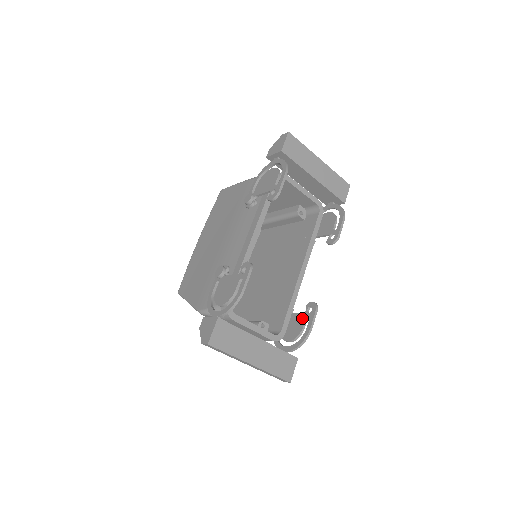
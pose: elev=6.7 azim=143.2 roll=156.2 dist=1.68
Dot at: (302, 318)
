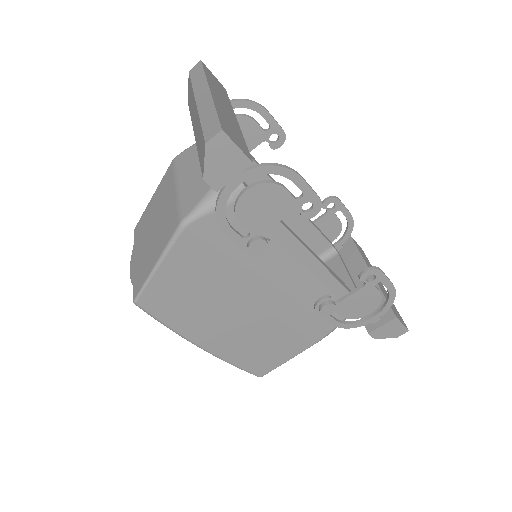
Dot at: (288, 202)
